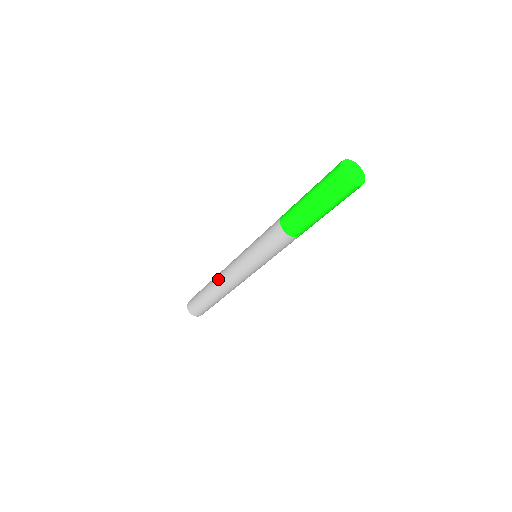
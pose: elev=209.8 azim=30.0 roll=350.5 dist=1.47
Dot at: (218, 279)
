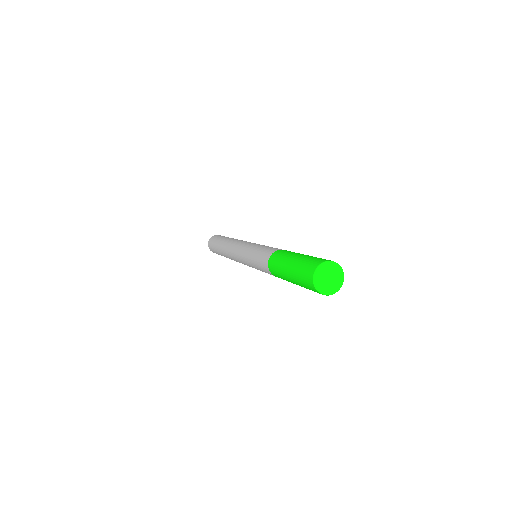
Dot at: (228, 246)
